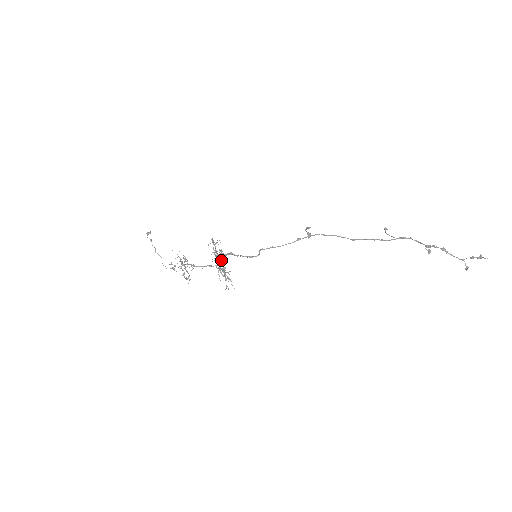
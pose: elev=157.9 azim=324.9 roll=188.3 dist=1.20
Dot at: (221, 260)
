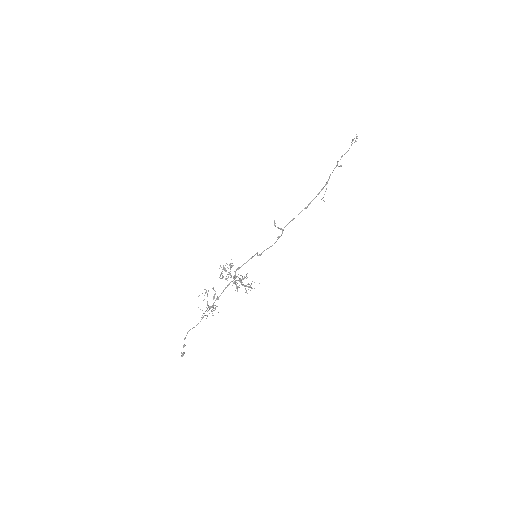
Dot at: (234, 277)
